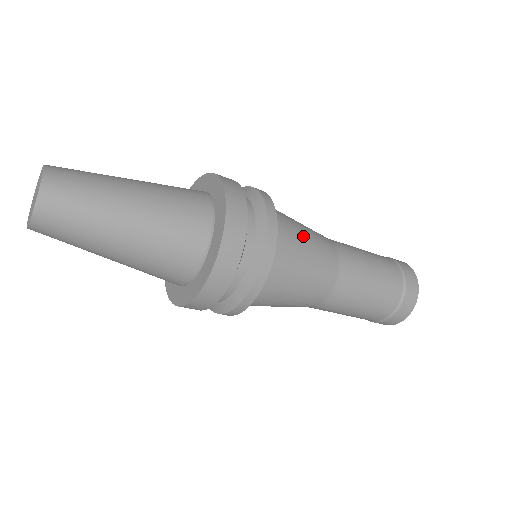
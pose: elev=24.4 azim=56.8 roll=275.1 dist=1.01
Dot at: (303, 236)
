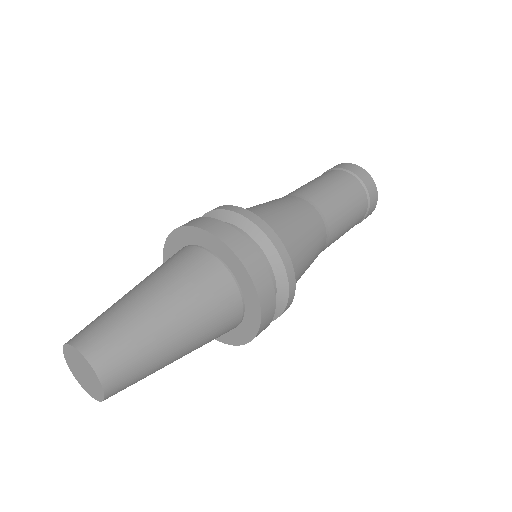
Dot at: (306, 260)
